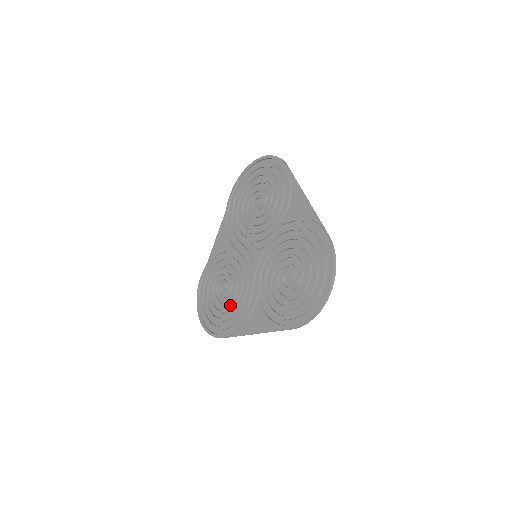
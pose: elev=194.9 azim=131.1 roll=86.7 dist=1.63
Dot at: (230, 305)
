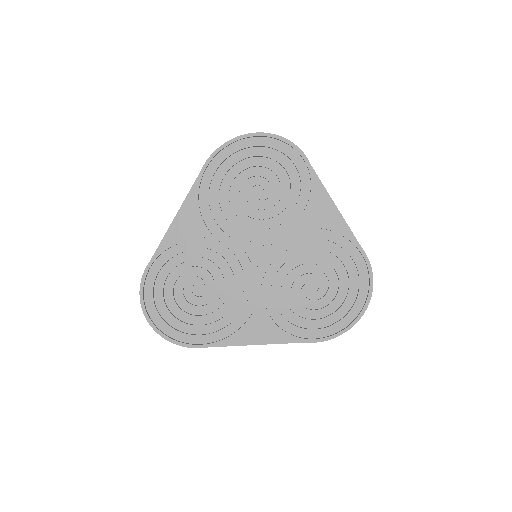
Dot at: (211, 309)
